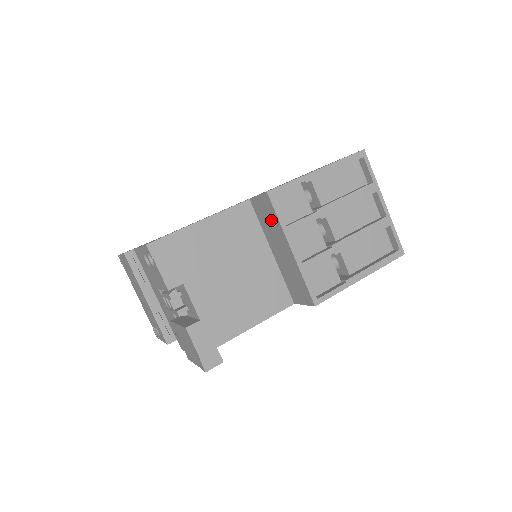
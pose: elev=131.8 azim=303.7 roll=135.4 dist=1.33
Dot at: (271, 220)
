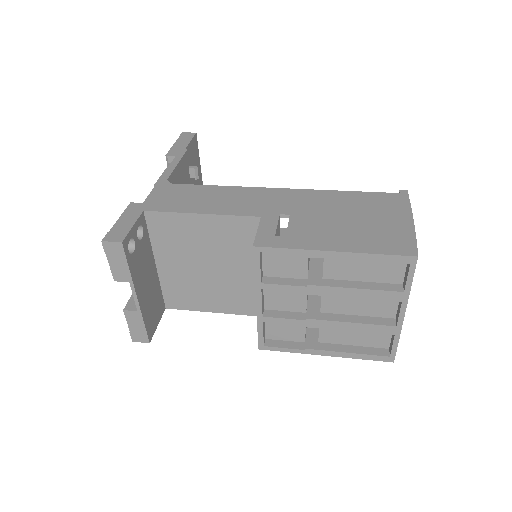
Dot at: occluded
